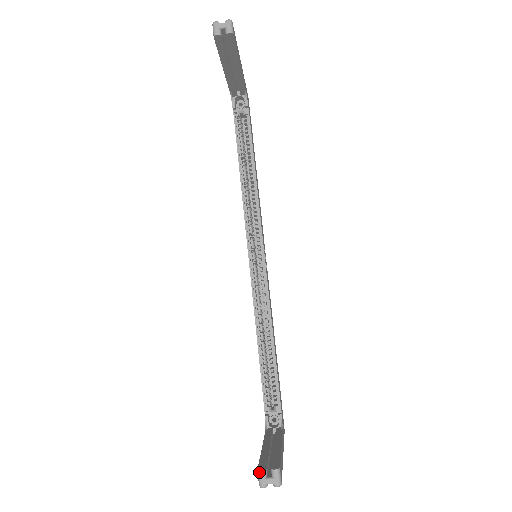
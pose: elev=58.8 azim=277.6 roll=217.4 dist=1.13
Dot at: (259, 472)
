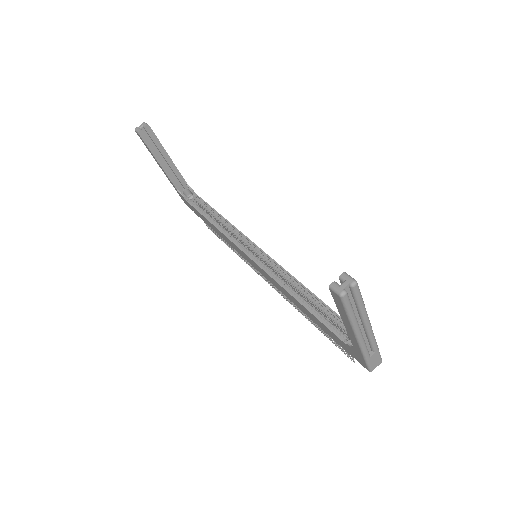
Dot at: (330, 286)
